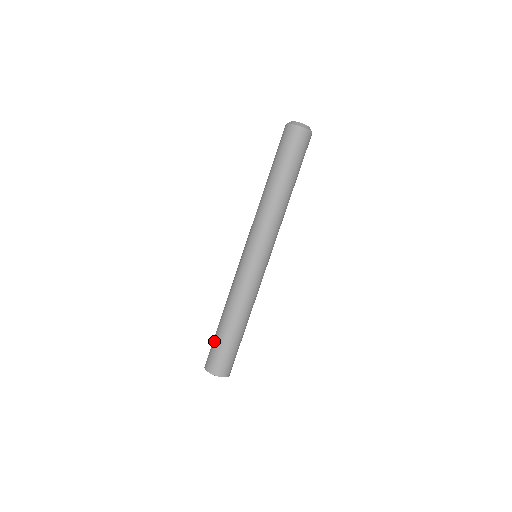
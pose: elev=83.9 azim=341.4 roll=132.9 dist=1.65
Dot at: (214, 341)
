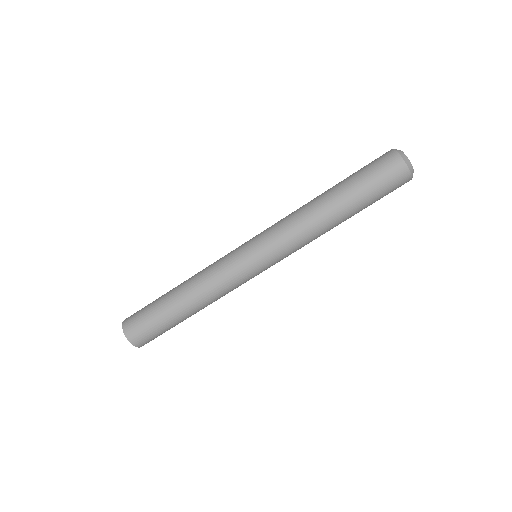
Dot at: (151, 308)
